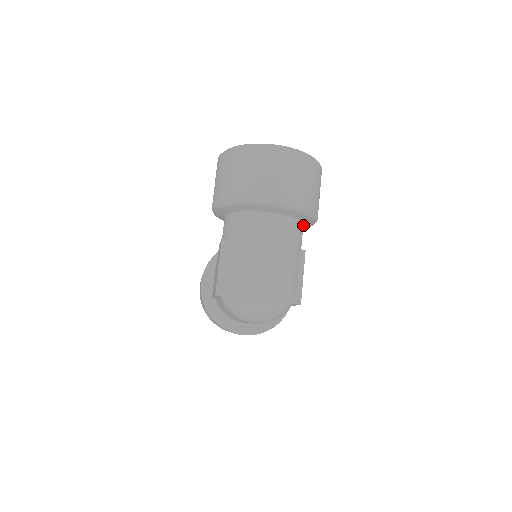
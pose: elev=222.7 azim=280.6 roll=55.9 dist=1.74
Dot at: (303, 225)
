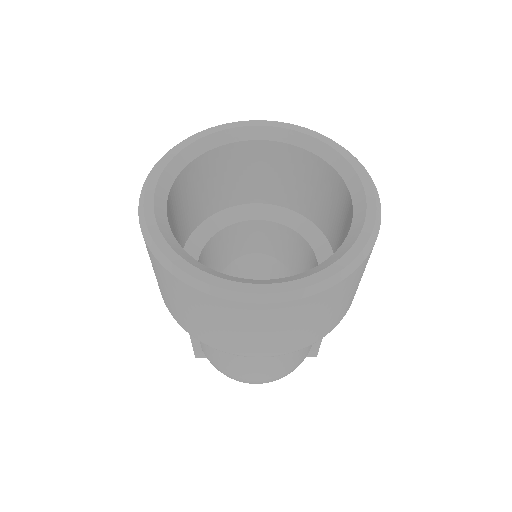
Dot at: occluded
